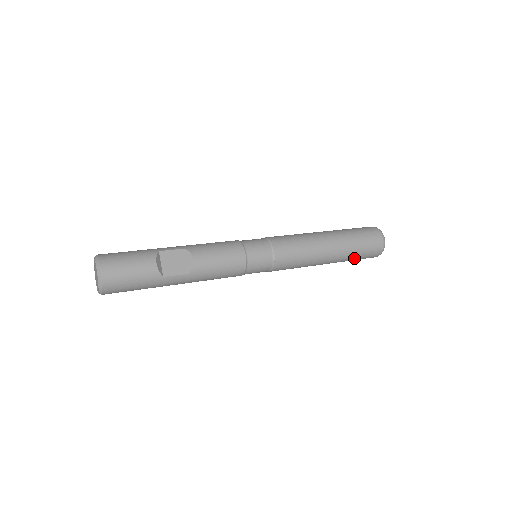
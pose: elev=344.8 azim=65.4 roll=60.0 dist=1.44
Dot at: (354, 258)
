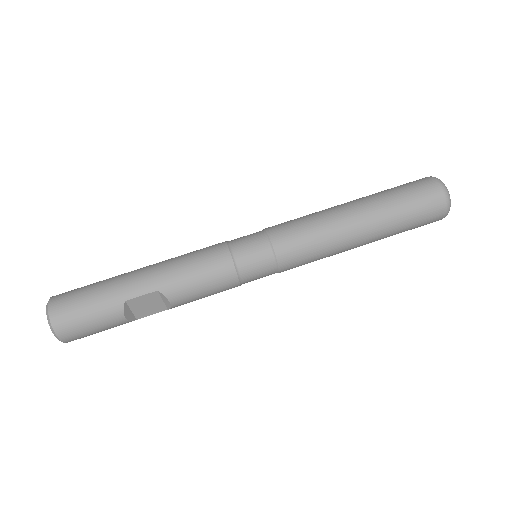
Dot at: occluded
